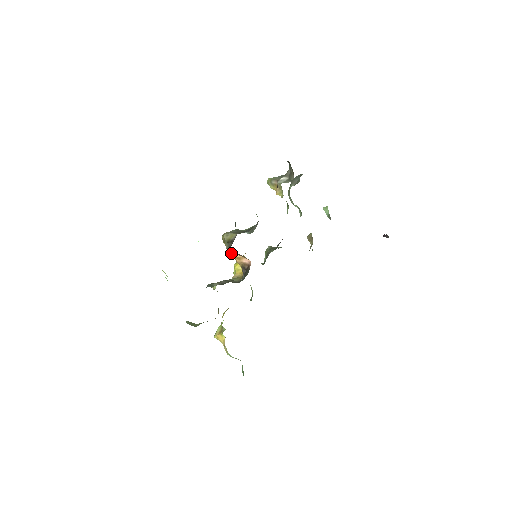
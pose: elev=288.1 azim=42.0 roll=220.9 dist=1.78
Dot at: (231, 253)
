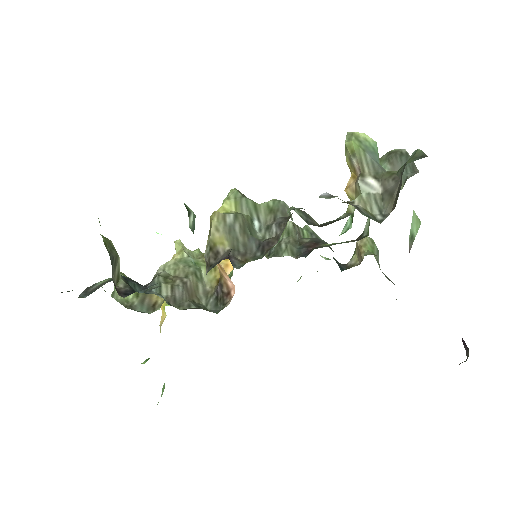
Dot at: occluded
